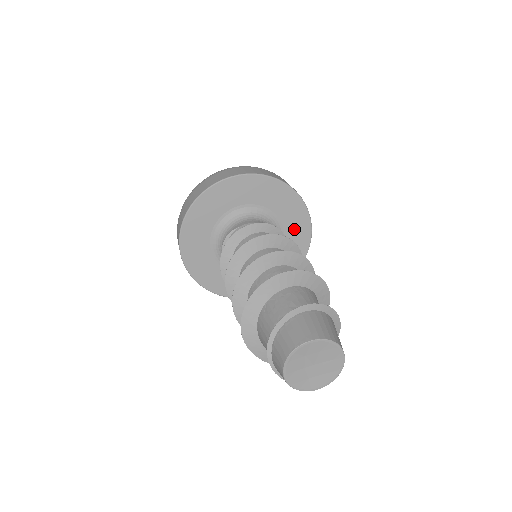
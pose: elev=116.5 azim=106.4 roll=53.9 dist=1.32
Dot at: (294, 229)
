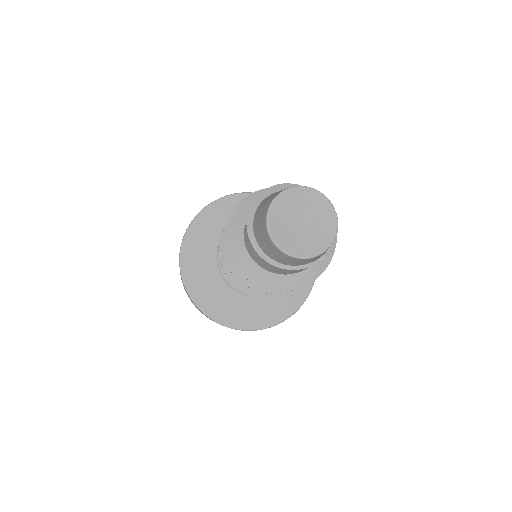
Dot at: occluded
